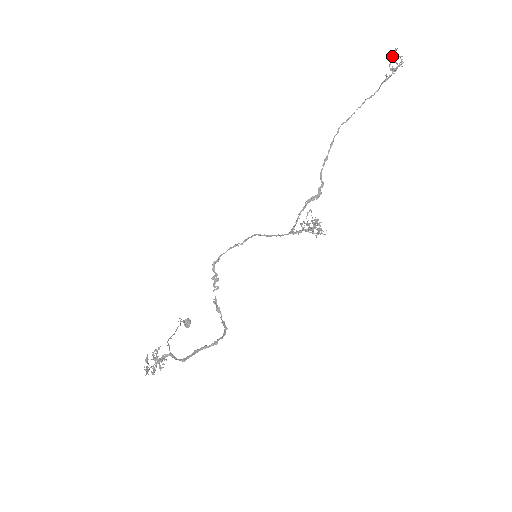
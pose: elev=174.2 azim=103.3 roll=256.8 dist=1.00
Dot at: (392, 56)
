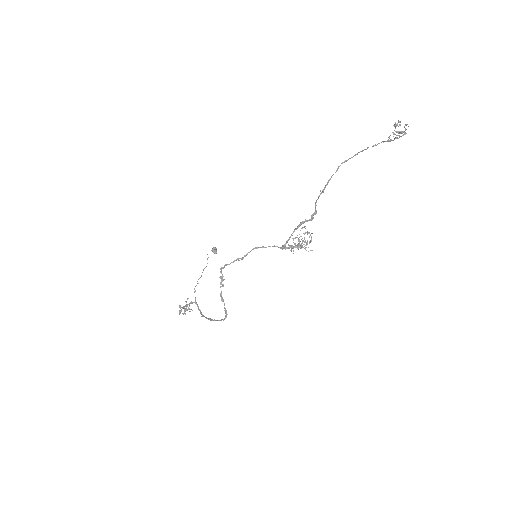
Dot at: (397, 124)
